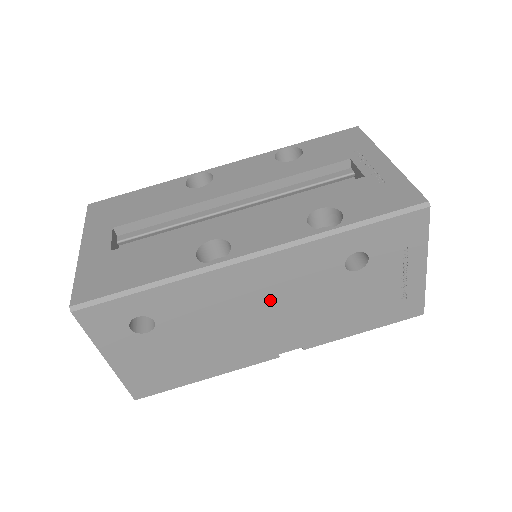
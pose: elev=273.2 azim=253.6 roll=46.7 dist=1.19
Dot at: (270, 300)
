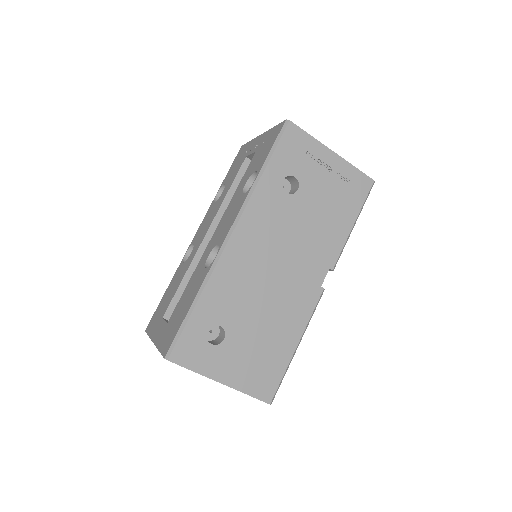
Dot at: (271, 252)
